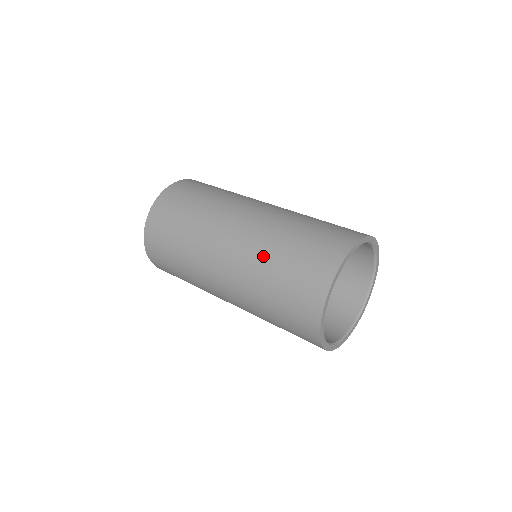
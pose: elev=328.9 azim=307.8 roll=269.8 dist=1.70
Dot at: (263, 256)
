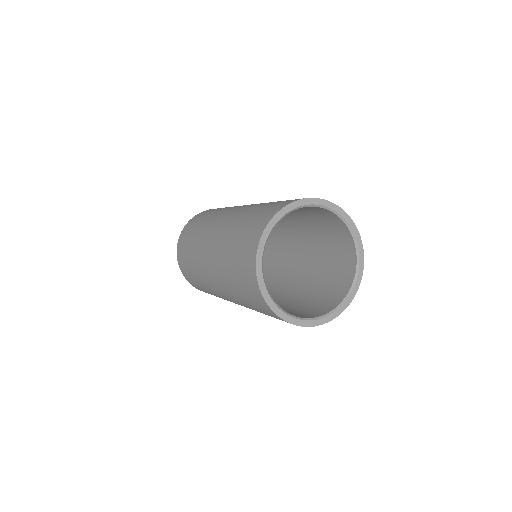
Dot at: (251, 208)
